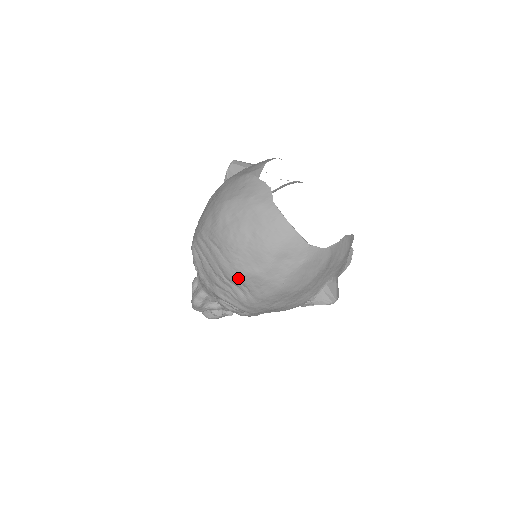
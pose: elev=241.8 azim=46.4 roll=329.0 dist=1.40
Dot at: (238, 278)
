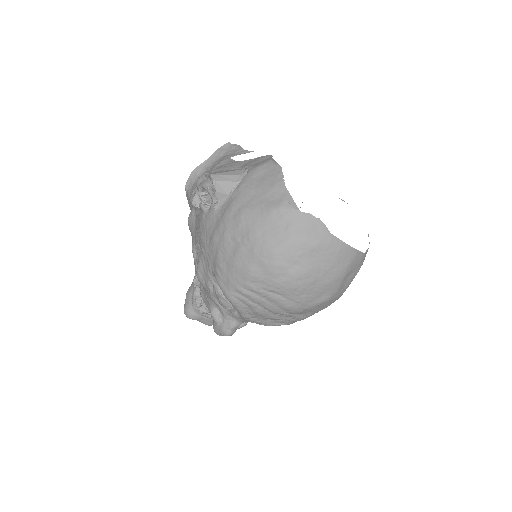
Dot at: (305, 310)
